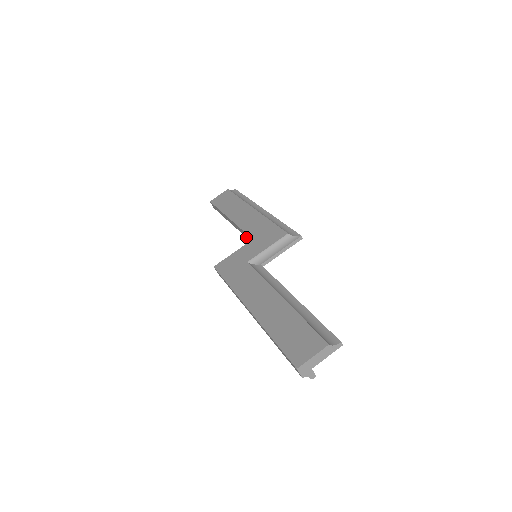
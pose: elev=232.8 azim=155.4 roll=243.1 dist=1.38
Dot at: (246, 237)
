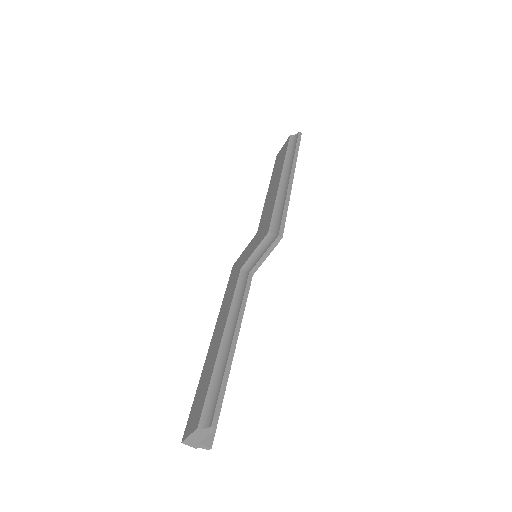
Dot at: occluded
